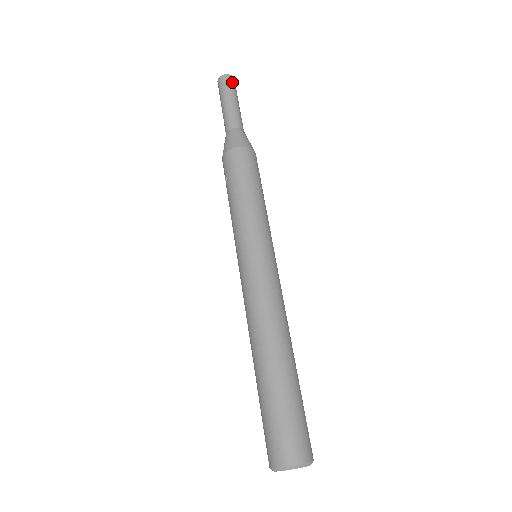
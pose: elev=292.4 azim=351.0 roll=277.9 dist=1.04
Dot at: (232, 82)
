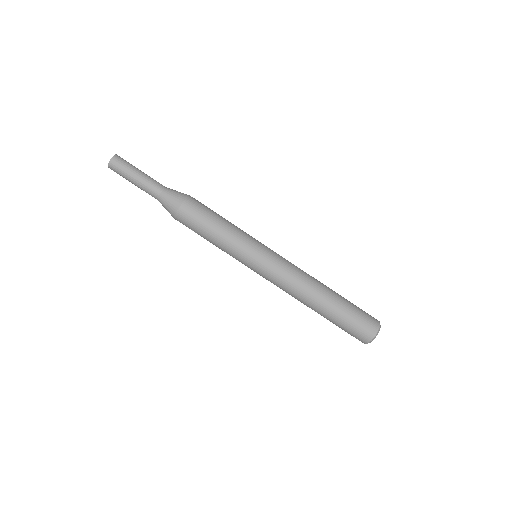
Dot at: (119, 161)
